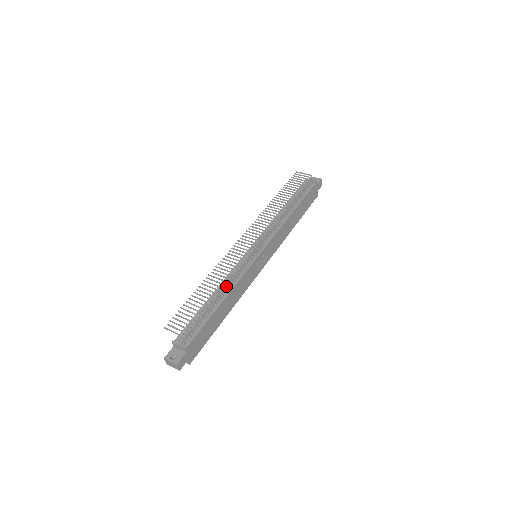
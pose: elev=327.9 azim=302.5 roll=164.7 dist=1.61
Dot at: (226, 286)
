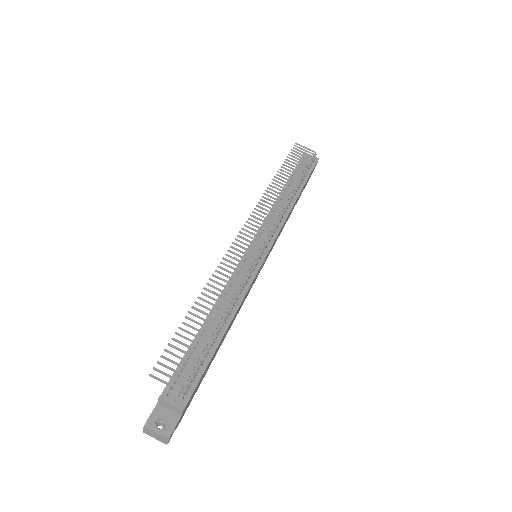
Dot at: occluded
